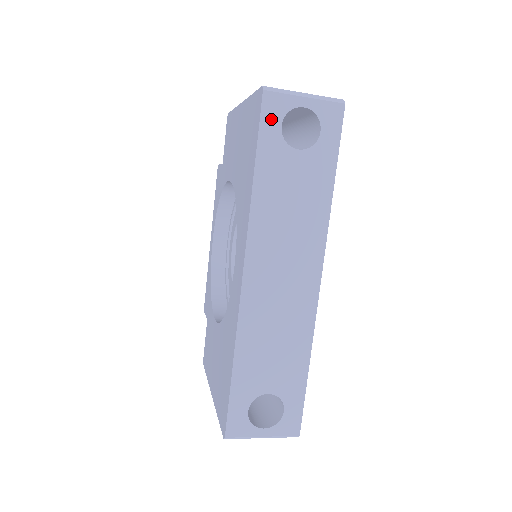
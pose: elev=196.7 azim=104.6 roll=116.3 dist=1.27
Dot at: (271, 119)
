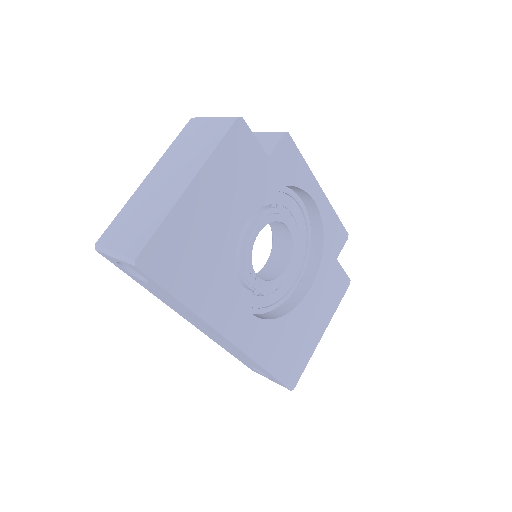
Dot at: (116, 264)
